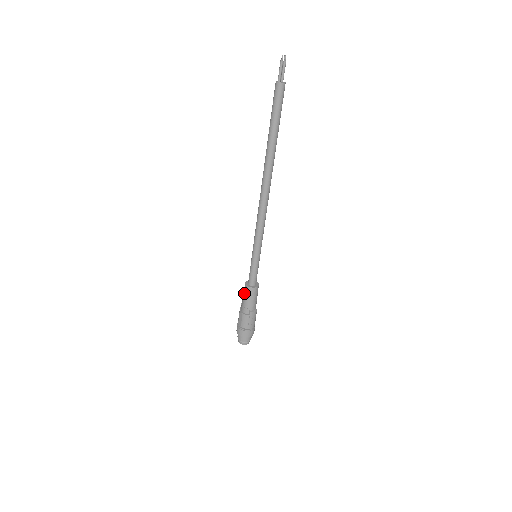
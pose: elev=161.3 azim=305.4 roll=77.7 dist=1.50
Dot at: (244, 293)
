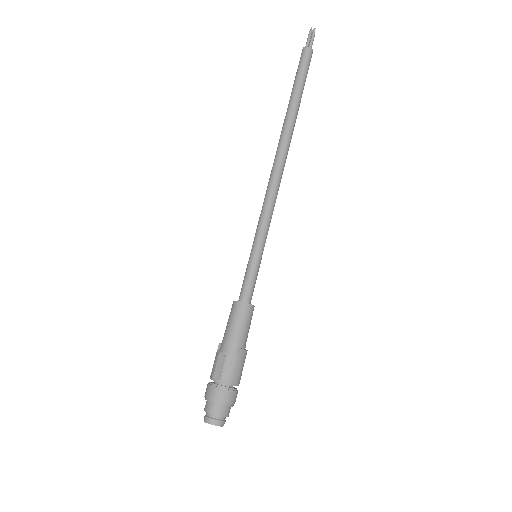
Dot at: (232, 316)
